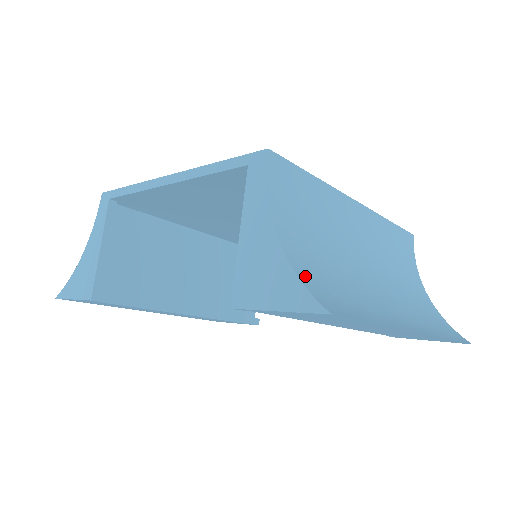
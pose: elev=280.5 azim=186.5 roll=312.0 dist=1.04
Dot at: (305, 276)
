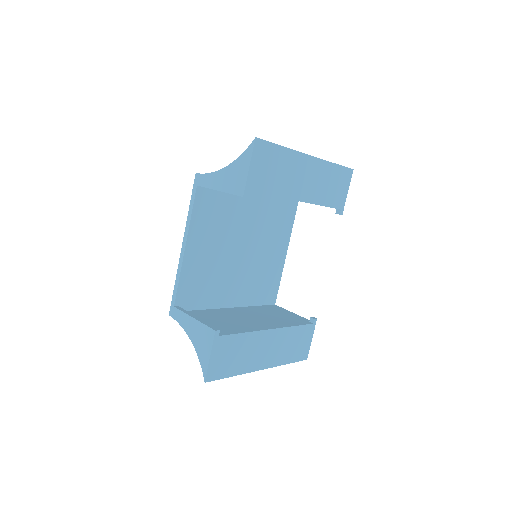
Dot at: occluded
